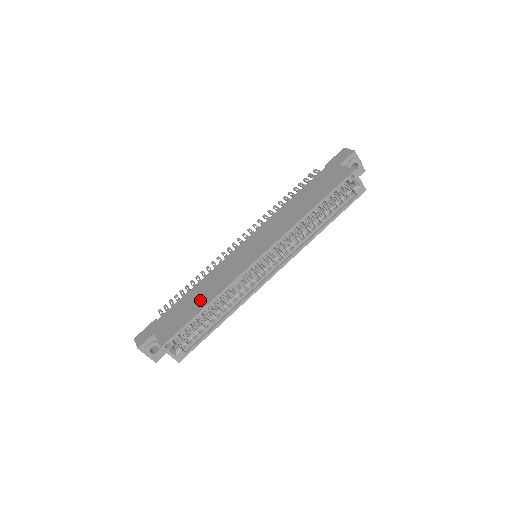
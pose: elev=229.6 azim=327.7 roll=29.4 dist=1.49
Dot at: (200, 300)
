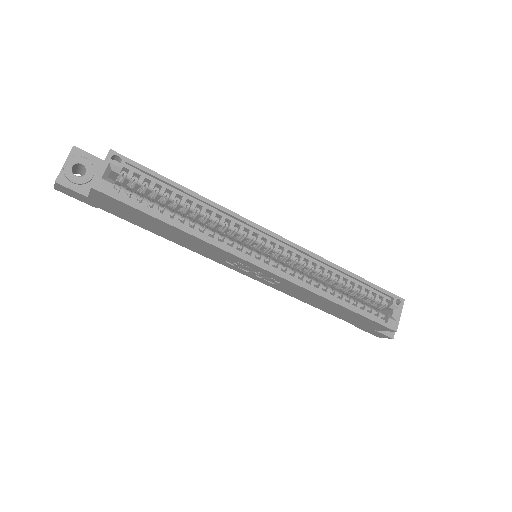
Dot at: occluded
